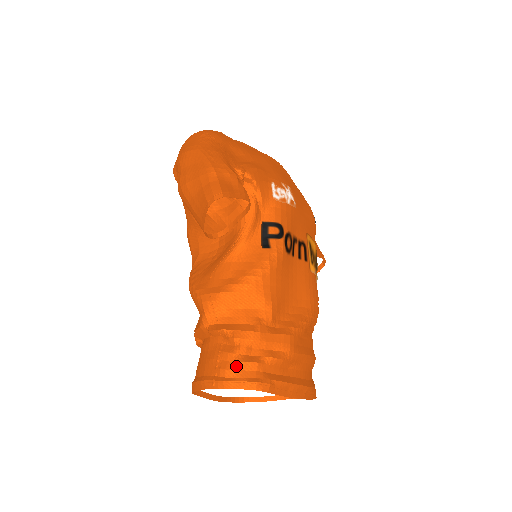
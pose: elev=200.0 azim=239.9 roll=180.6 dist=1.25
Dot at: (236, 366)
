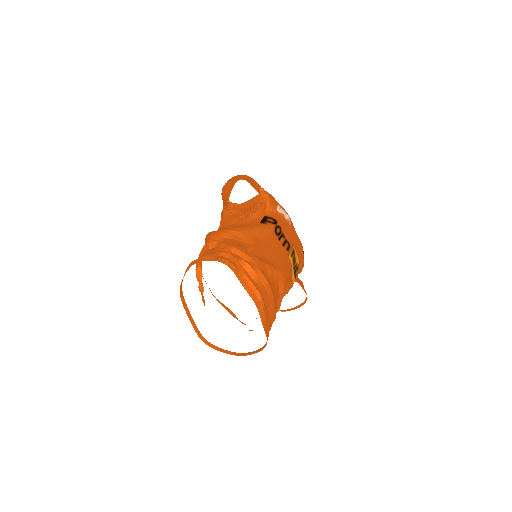
Dot at: (218, 253)
